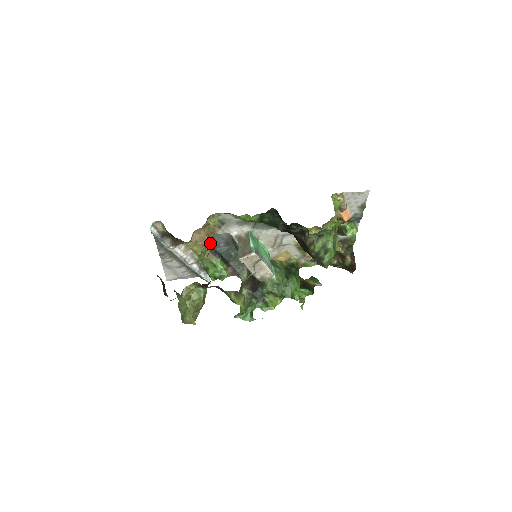
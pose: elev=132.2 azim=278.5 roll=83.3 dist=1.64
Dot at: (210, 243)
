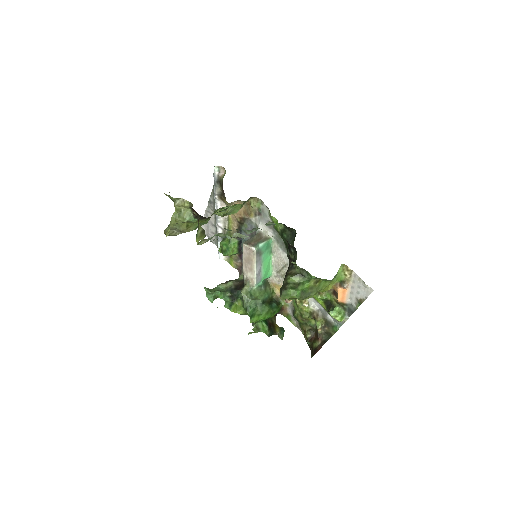
Dot at: (242, 222)
